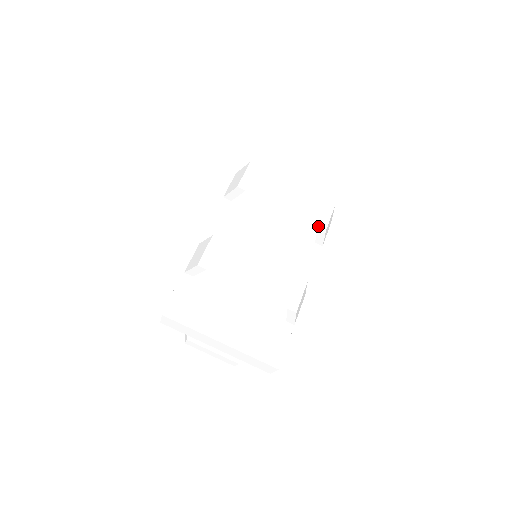
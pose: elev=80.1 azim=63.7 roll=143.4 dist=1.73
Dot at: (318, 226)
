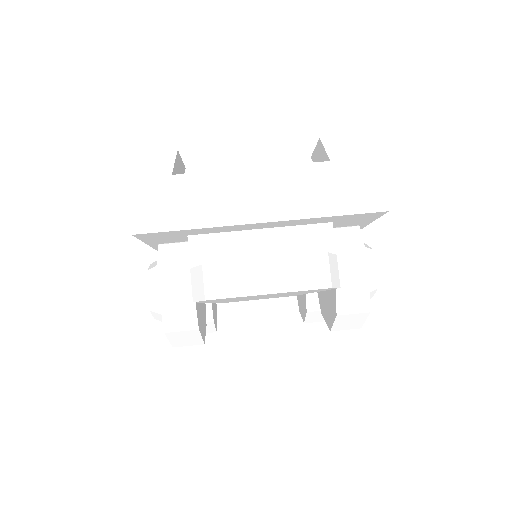
Dot at: occluded
